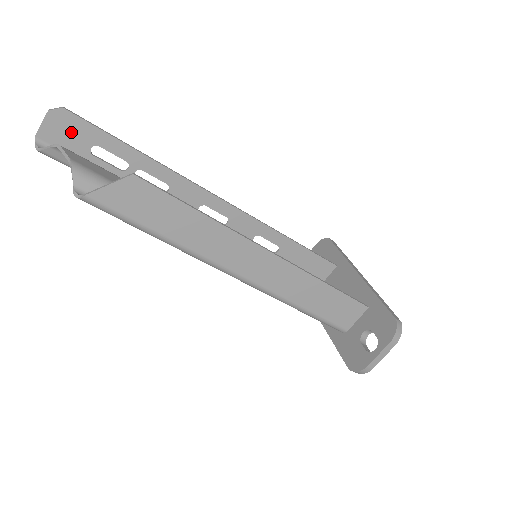
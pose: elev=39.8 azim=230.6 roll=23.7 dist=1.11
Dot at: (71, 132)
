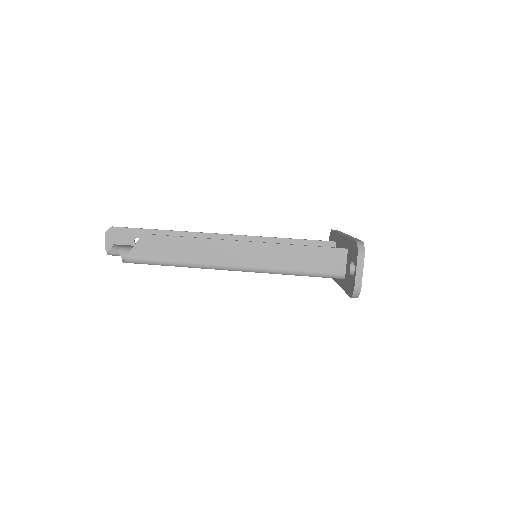
Dot at: (121, 238)
